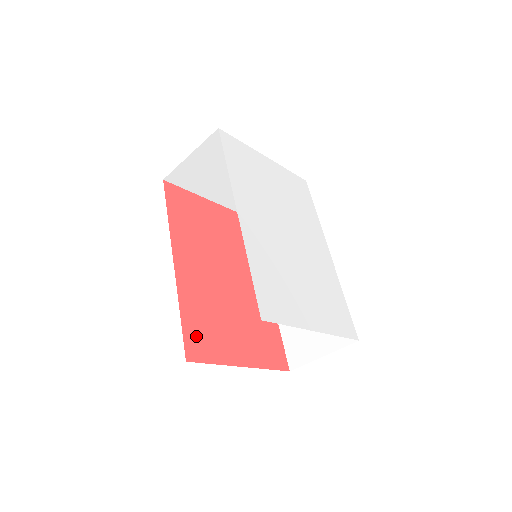
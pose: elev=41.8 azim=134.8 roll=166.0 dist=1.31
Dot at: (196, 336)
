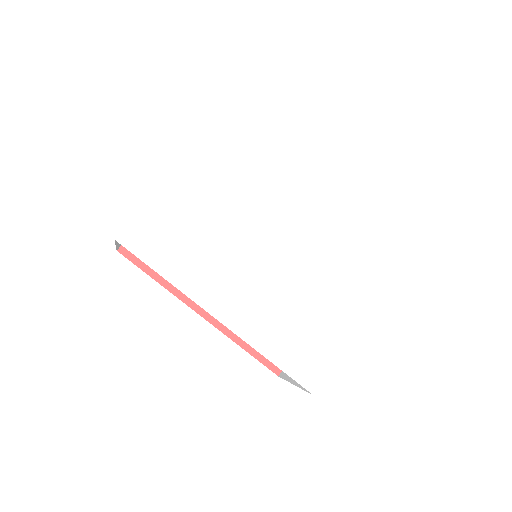
Dot at: occluded
